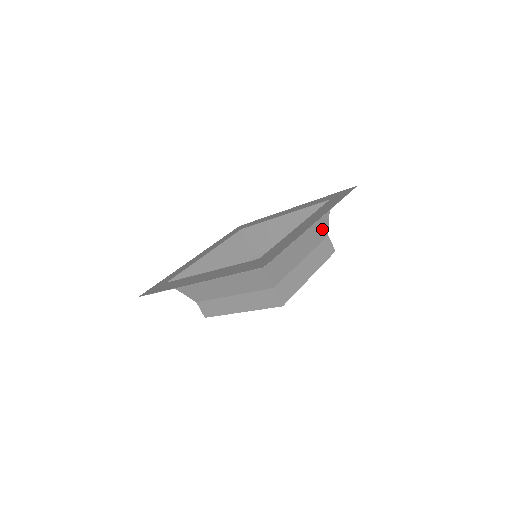
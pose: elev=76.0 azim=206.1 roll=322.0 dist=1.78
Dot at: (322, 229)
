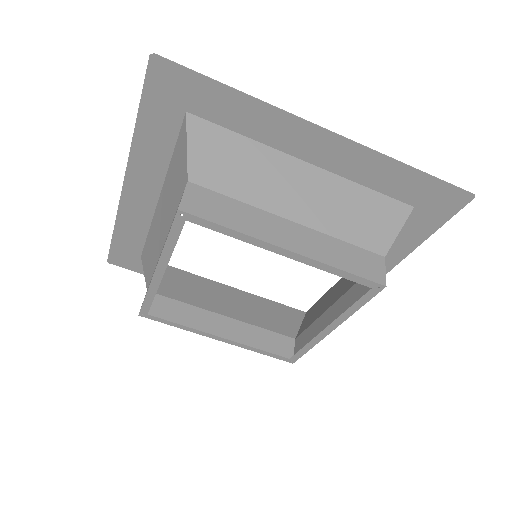
Dot at: (308, 320)
